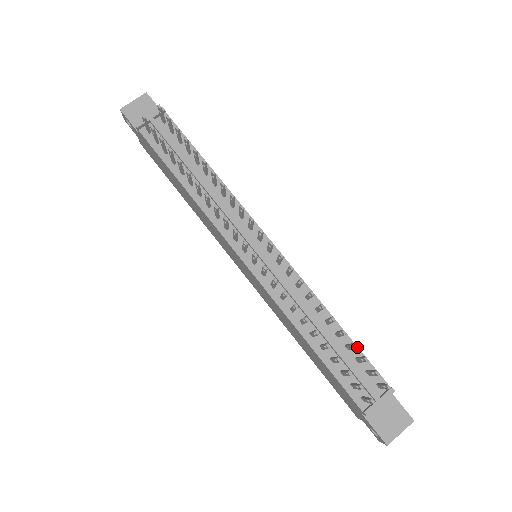
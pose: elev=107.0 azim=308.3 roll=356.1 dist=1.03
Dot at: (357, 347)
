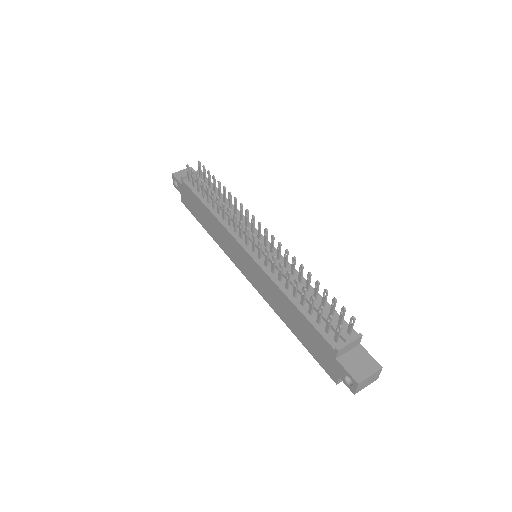
Dot at: occluded
